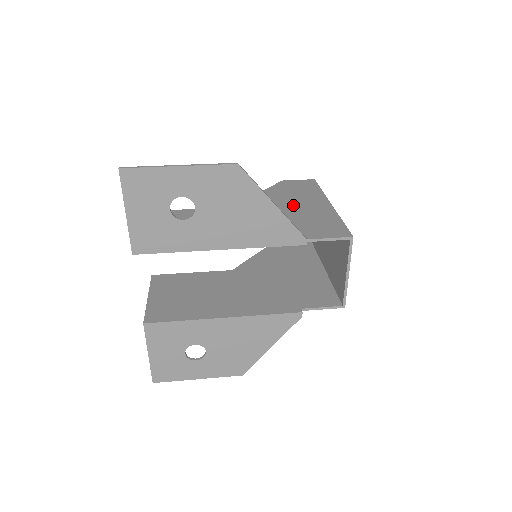
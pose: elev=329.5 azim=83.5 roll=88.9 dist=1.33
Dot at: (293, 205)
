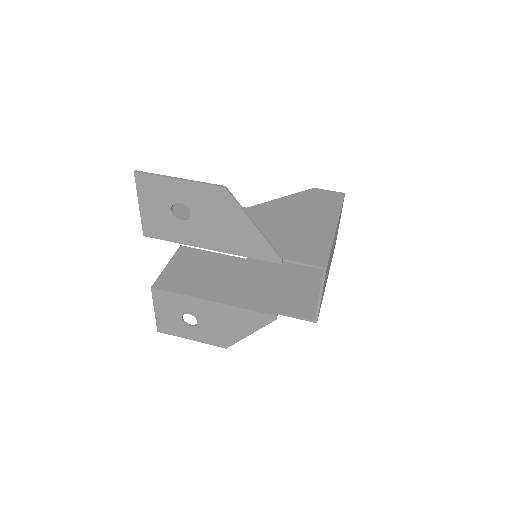
Dot at: (301, 219)
